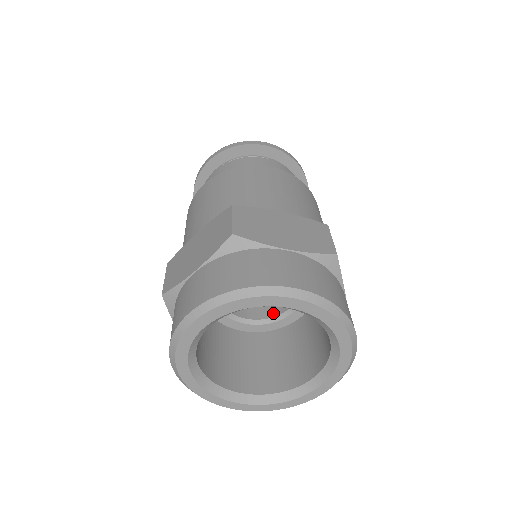
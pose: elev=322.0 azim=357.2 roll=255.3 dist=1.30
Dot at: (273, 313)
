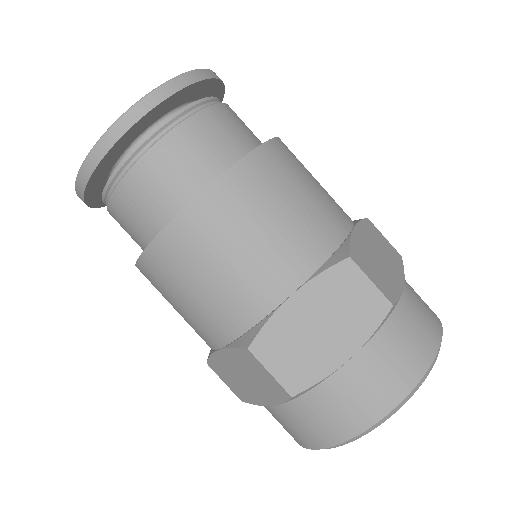
Dot at: occluded
